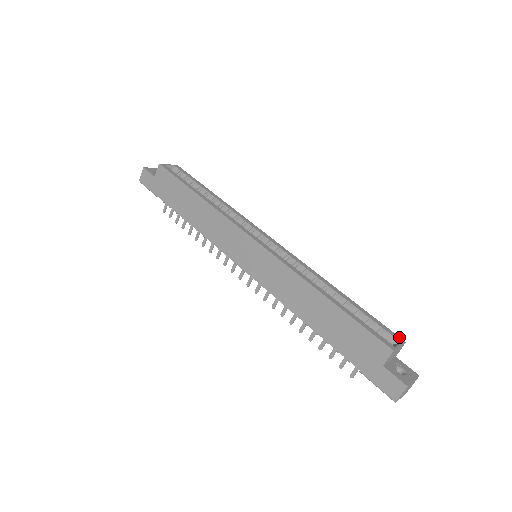
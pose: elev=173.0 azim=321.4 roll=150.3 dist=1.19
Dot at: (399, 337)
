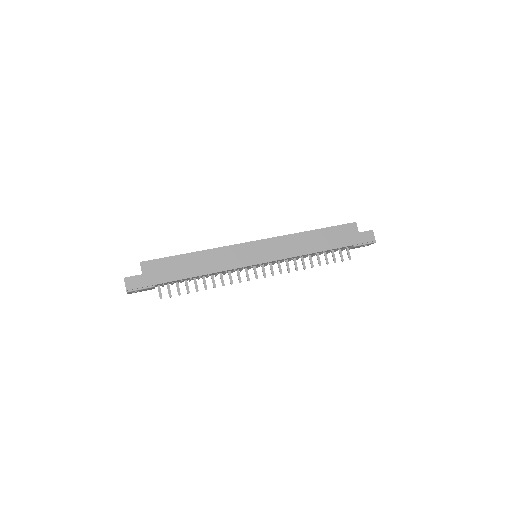
Dot at: occluded
